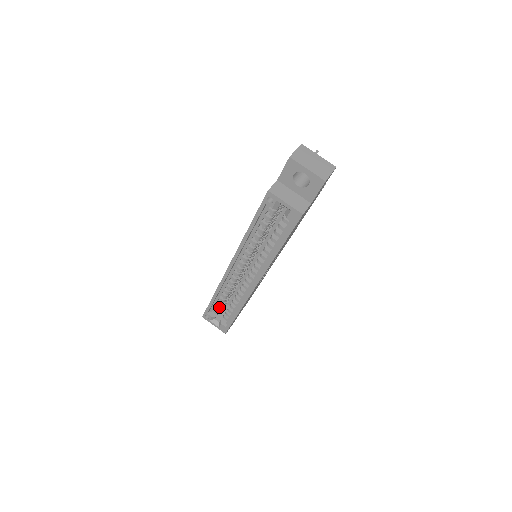
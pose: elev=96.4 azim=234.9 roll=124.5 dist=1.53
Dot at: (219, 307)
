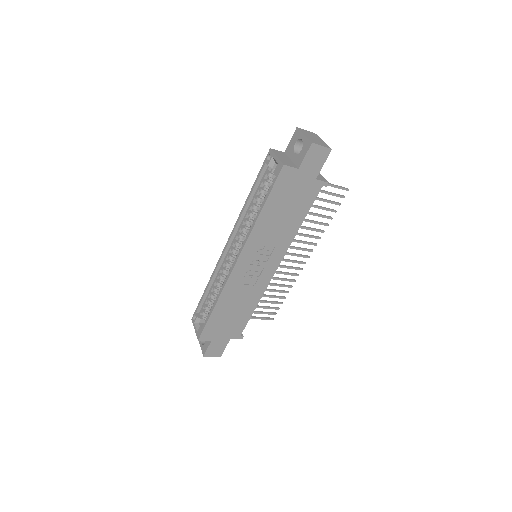
Dot at: (207, 306)
